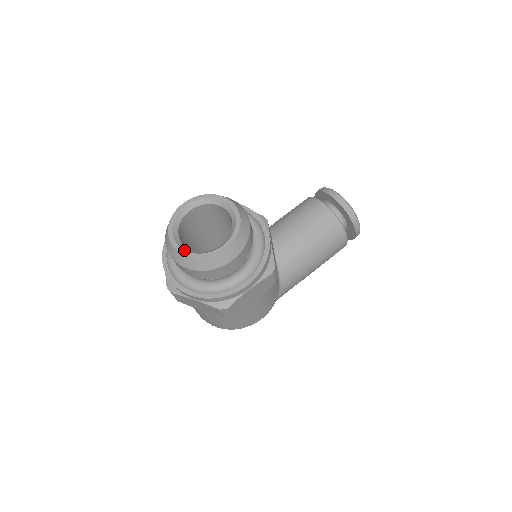
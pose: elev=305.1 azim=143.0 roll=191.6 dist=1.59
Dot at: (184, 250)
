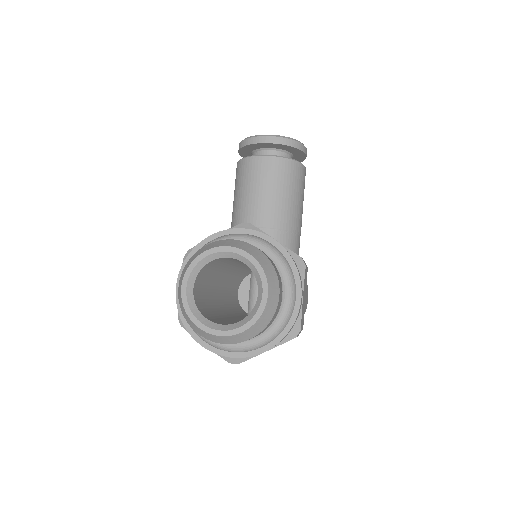
Dot at: (233, 330)
